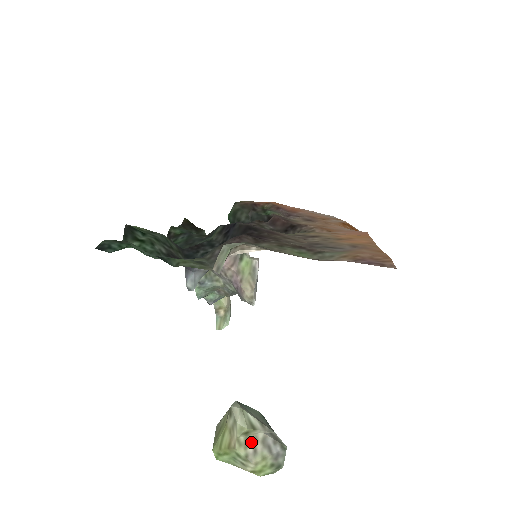
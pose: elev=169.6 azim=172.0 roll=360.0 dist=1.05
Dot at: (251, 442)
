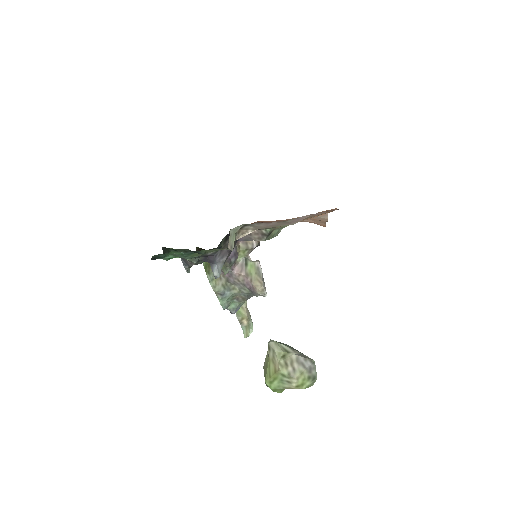
Dot at: (289, 363)
